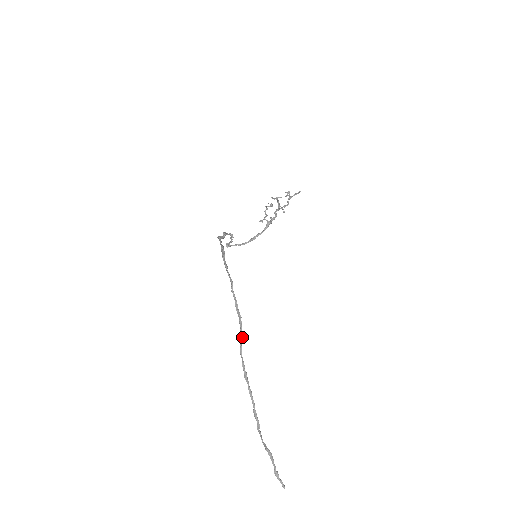
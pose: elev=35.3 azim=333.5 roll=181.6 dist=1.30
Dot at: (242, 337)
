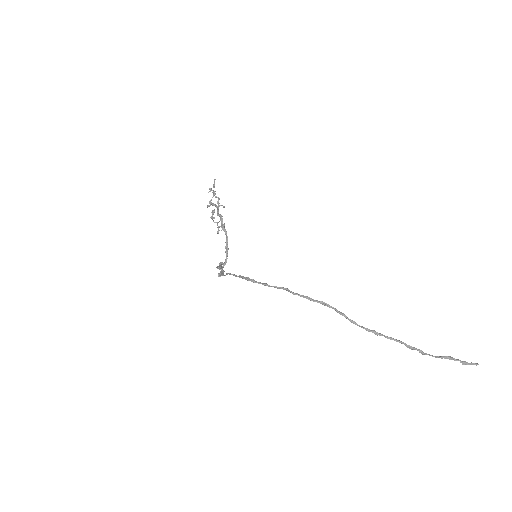
Dot at: (342, 313)
